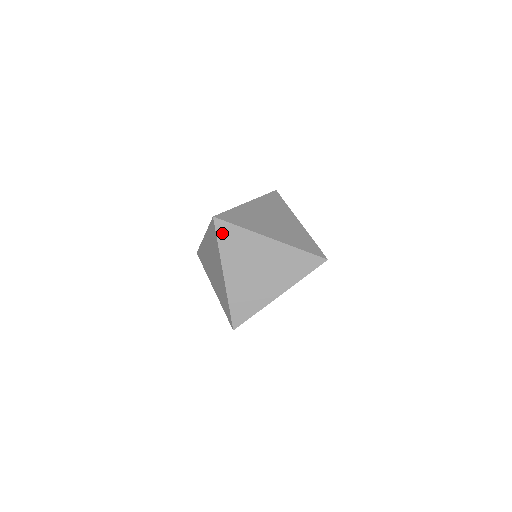
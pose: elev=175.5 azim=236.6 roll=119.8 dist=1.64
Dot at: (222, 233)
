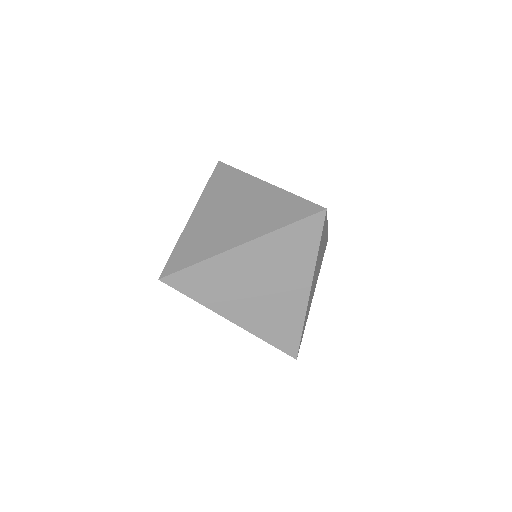
Dot at: (185, 286)
